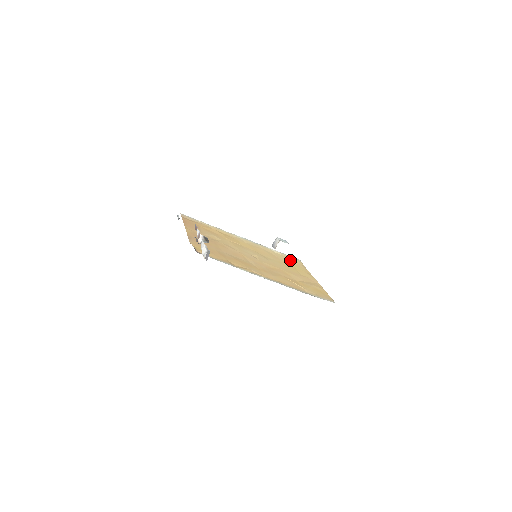
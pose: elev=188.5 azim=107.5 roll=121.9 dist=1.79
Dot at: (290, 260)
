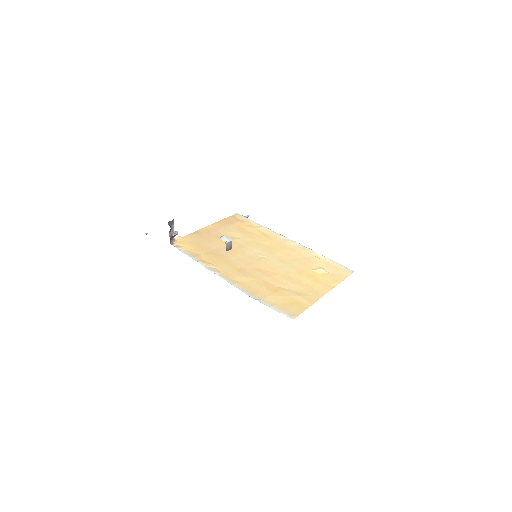
Dot at: (329, 268)
